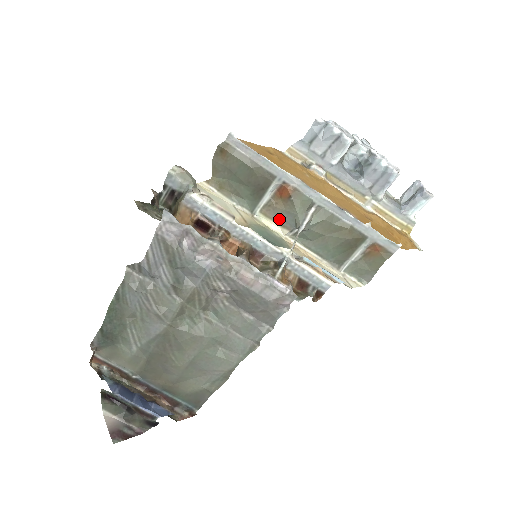
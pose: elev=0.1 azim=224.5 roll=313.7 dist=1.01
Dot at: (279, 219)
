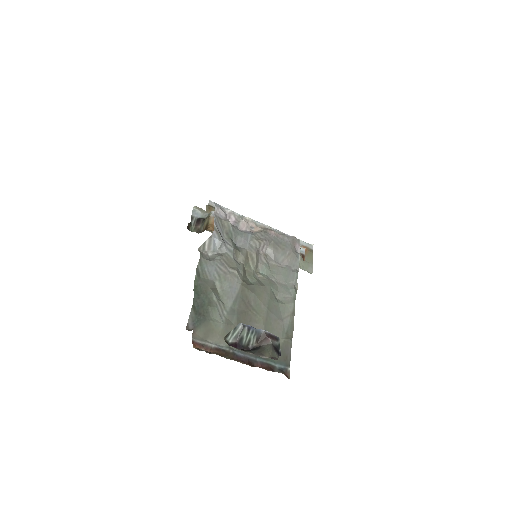
Dot at: occluded
